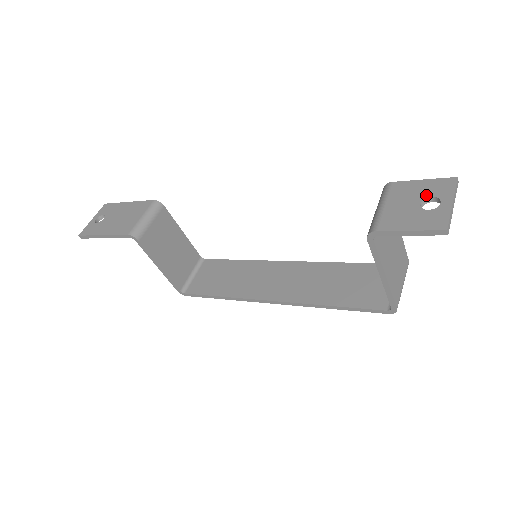
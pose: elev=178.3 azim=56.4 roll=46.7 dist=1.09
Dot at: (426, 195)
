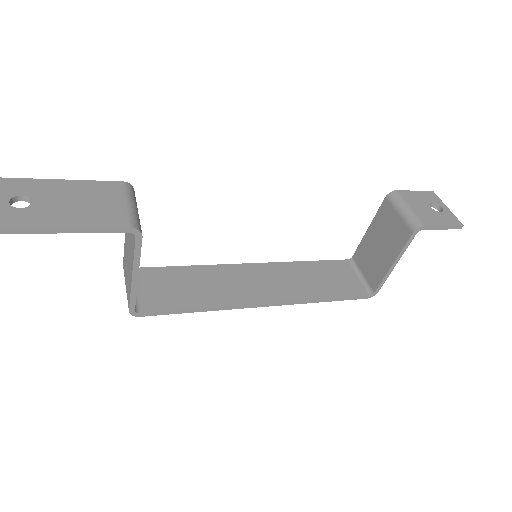
Dot at: (429, 202)
